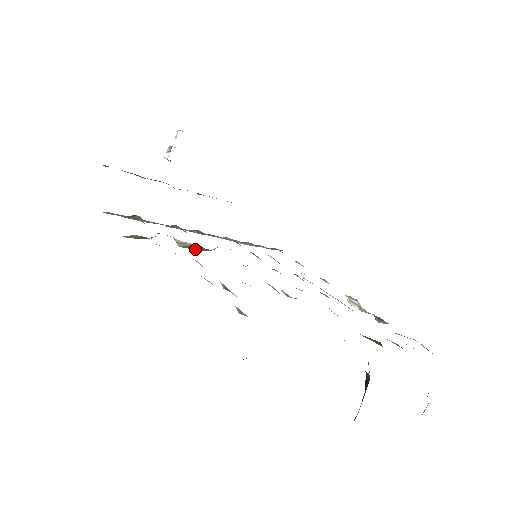
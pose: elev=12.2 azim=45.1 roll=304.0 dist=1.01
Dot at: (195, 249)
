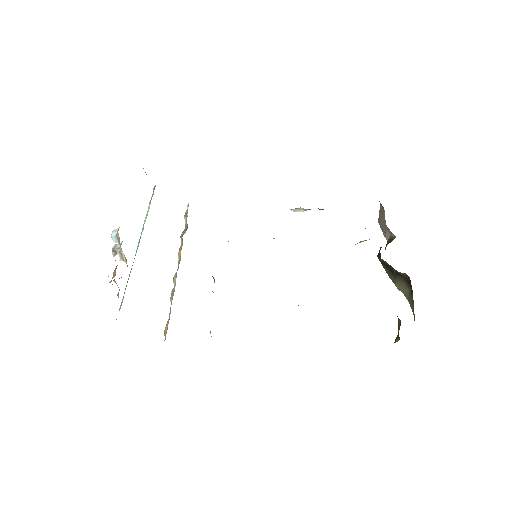
Dot at: occluded
